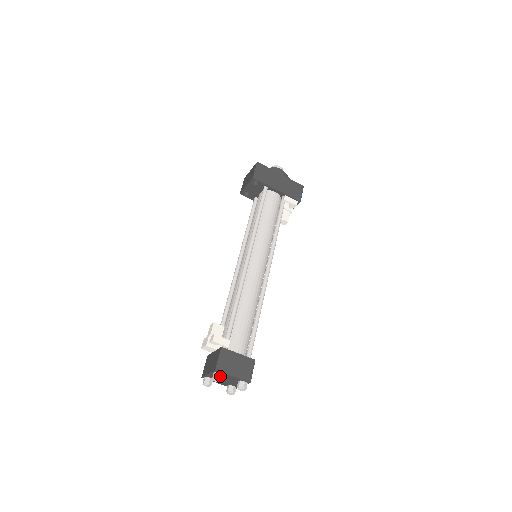
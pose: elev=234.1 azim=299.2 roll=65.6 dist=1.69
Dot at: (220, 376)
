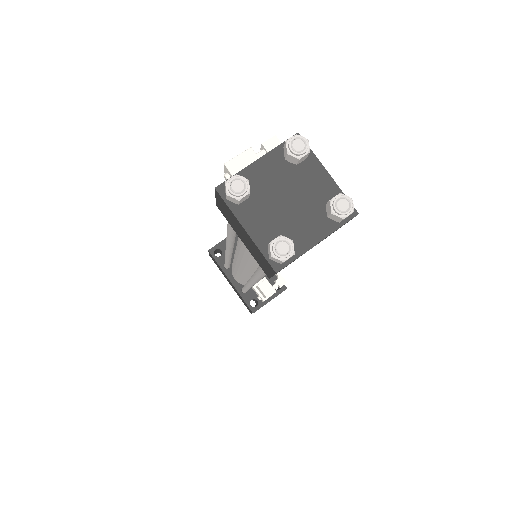
Dot at: (306, 145)
